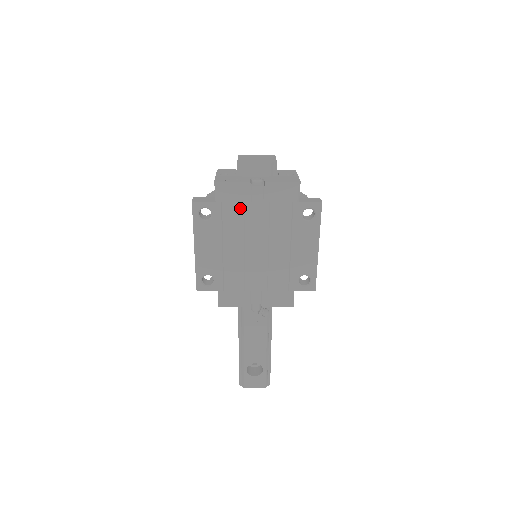
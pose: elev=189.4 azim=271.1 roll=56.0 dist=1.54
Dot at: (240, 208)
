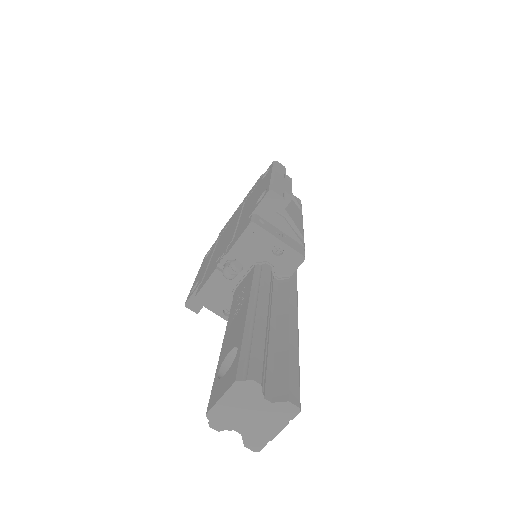
Dot at: (228, 226)
